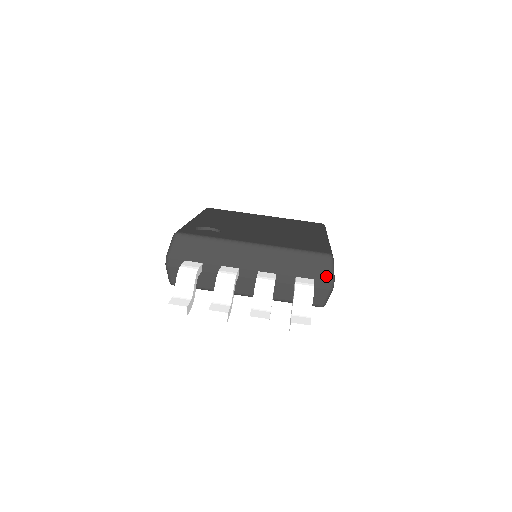
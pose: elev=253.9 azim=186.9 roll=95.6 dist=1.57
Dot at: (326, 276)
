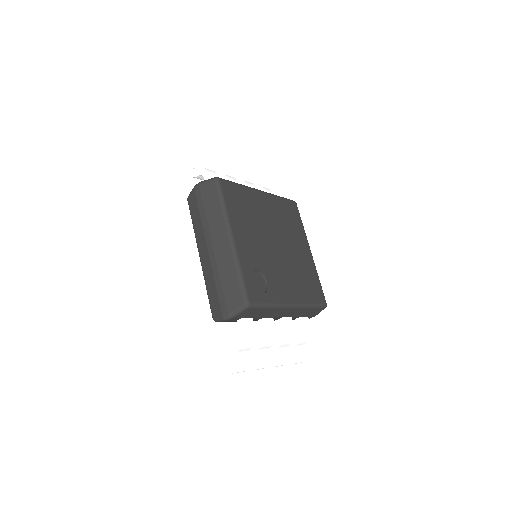
Dot at: occluded
